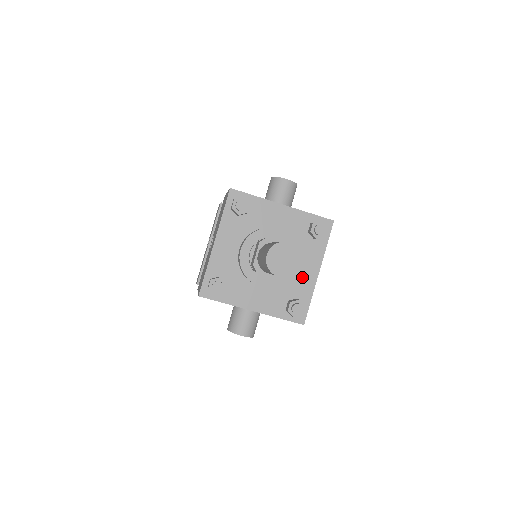
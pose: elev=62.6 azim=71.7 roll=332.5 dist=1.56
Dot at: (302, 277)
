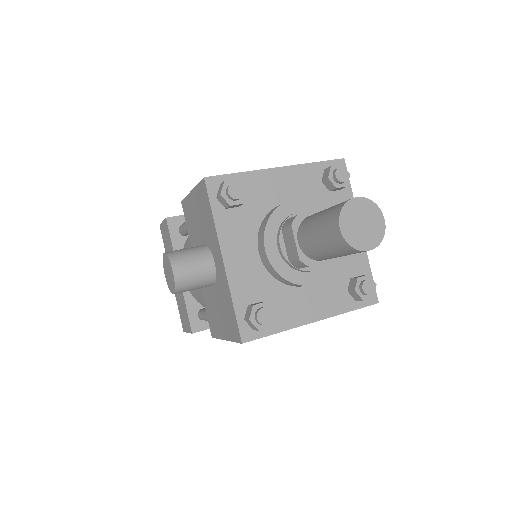
Dot at: (299, 303)
